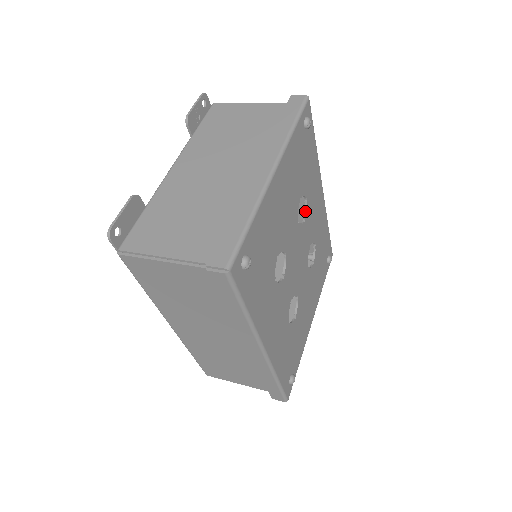
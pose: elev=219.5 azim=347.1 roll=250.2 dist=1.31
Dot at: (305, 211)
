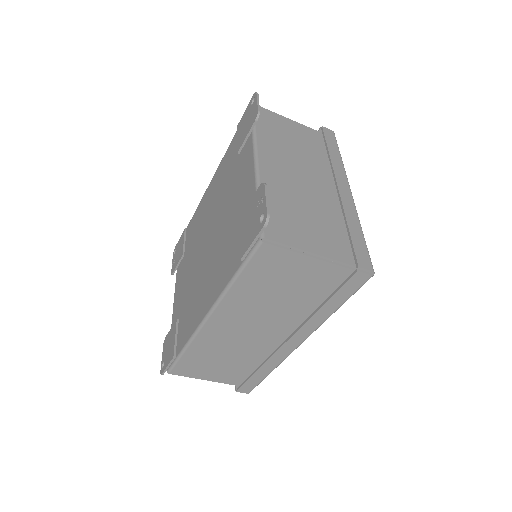
Dot at: occluded
